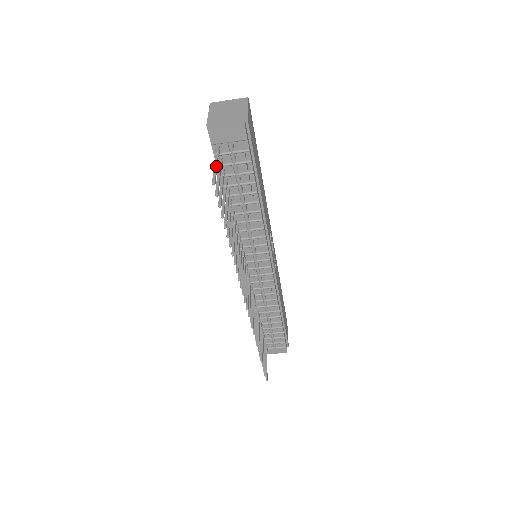
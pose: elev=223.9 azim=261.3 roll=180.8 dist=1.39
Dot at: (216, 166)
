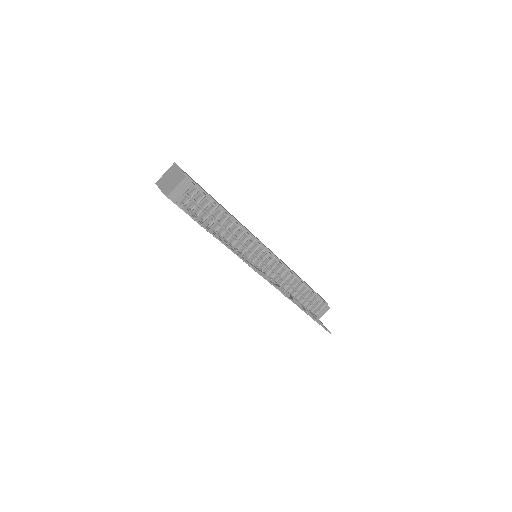
Dot at: (188, 211)
